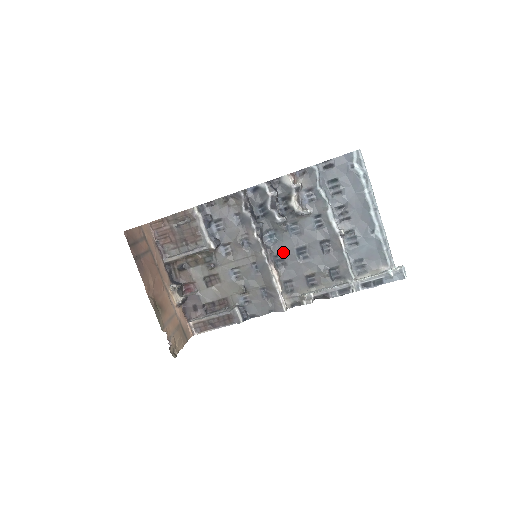
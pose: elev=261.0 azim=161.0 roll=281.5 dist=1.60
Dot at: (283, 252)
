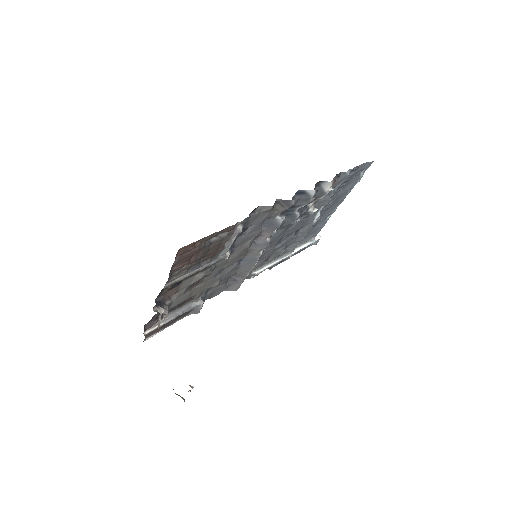
Dot at: (270, 243)
